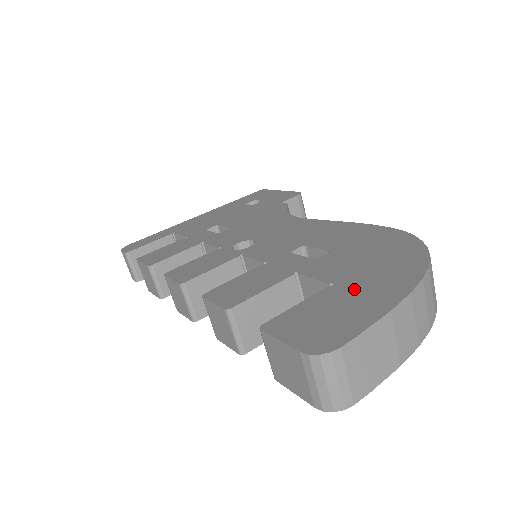
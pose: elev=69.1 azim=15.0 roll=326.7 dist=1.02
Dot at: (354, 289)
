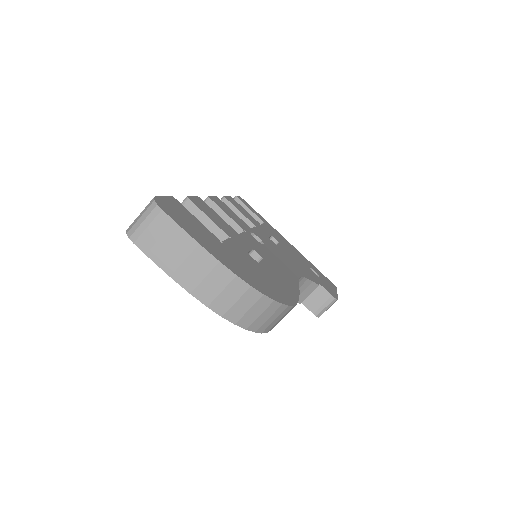
Dot at: (218, 245)
